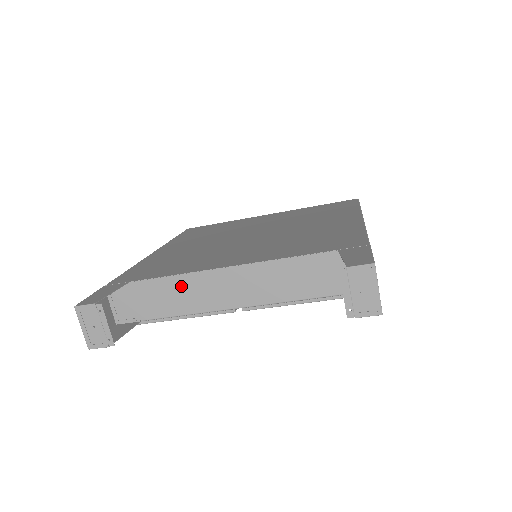
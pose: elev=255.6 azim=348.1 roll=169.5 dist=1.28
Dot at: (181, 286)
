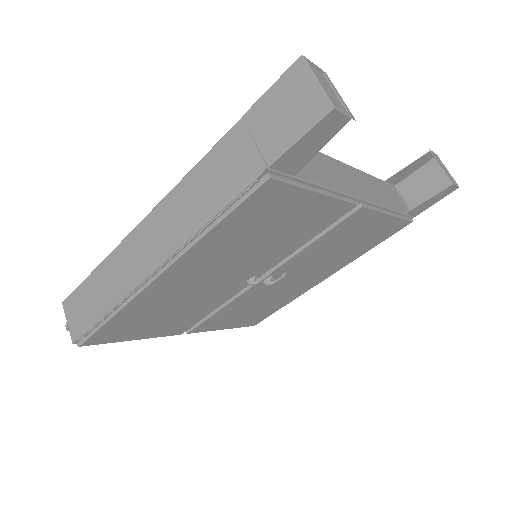
Dot at: (314, 158)
